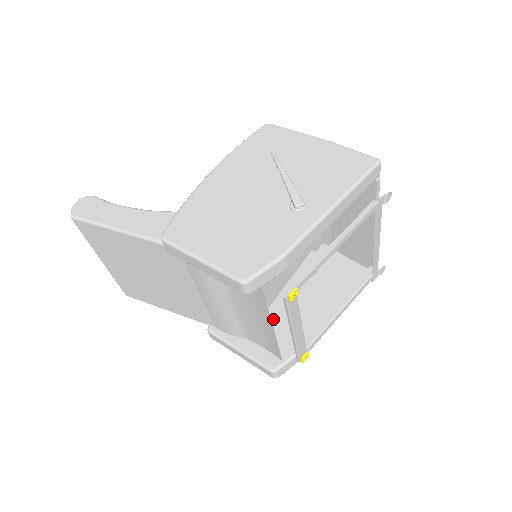
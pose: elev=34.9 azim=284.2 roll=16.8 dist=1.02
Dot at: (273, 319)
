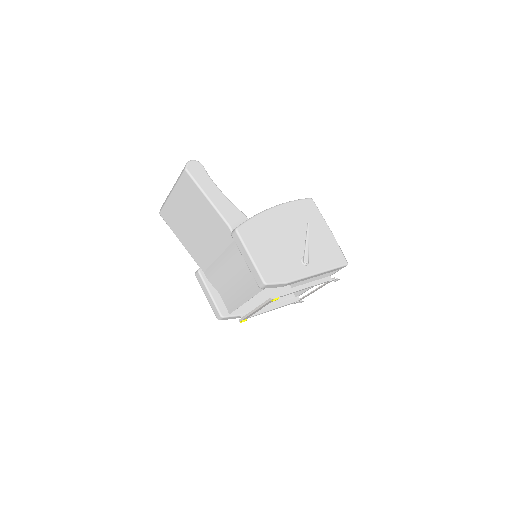
Dot at: occluded
